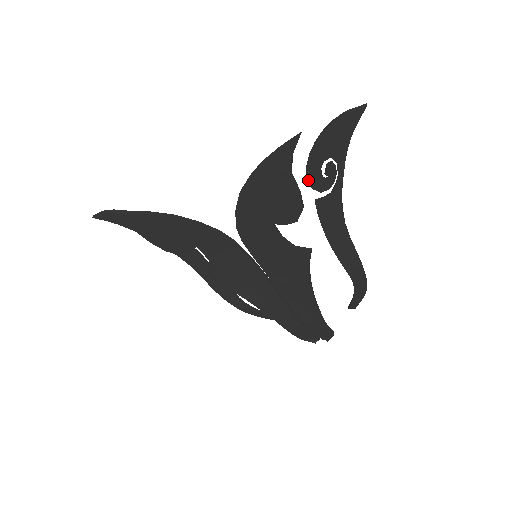
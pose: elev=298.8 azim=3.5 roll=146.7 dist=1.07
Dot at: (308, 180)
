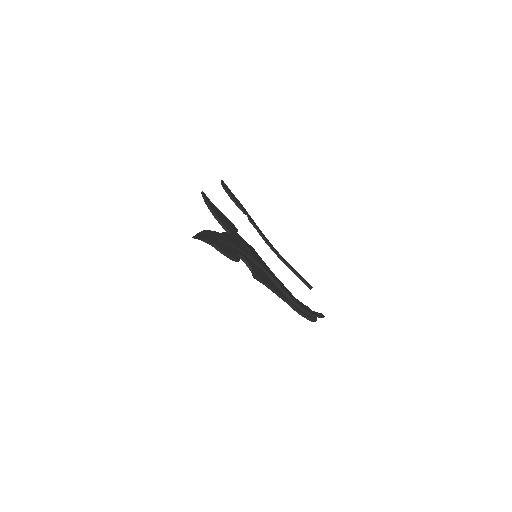
Dot at: occluded
